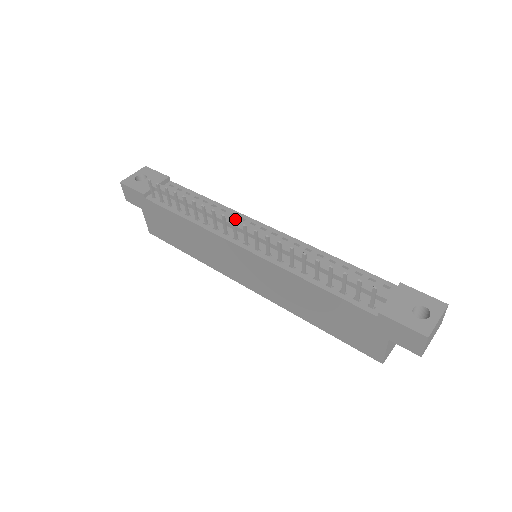
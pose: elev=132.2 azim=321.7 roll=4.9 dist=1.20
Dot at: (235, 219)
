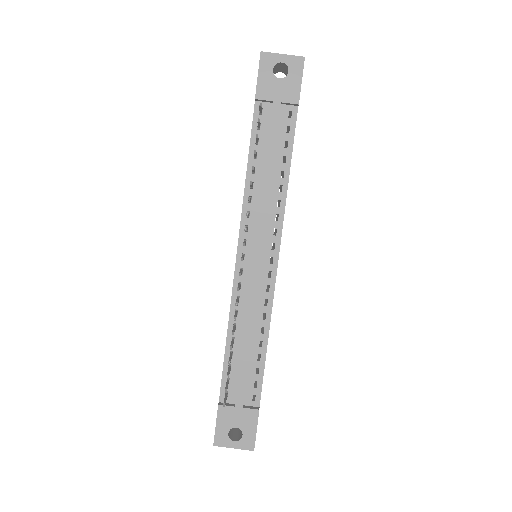
Dot at: (271, 224)
